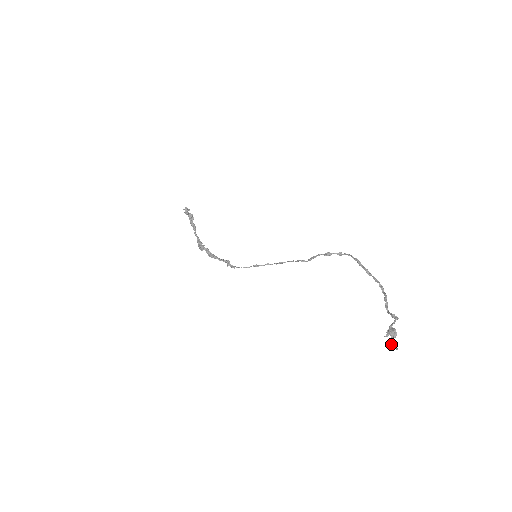
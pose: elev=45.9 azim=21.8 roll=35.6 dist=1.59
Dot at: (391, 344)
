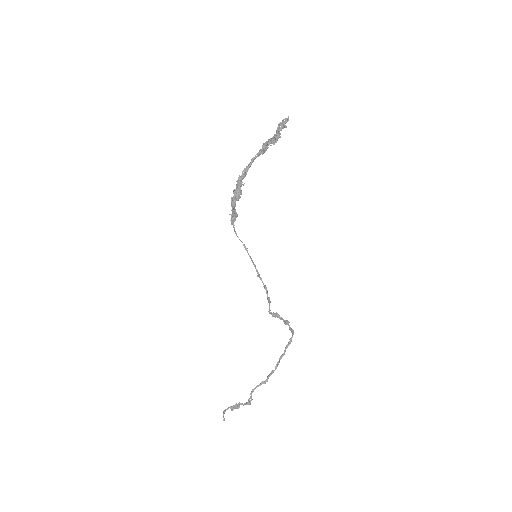
Dot at: occluded
